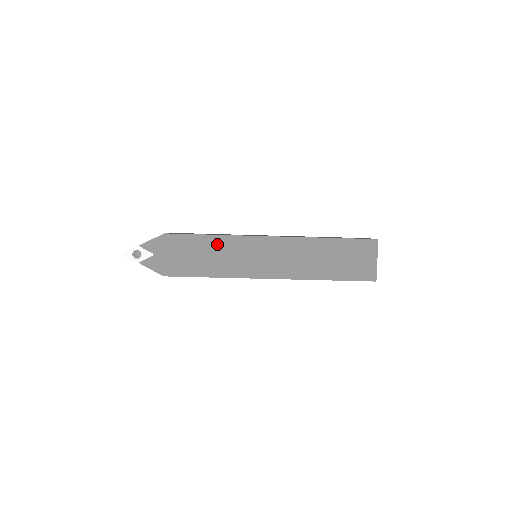
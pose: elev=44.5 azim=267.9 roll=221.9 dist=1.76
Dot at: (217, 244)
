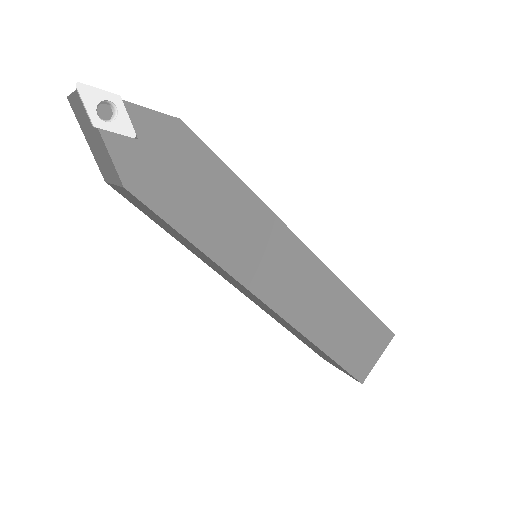
Dot at: (241, 203)
